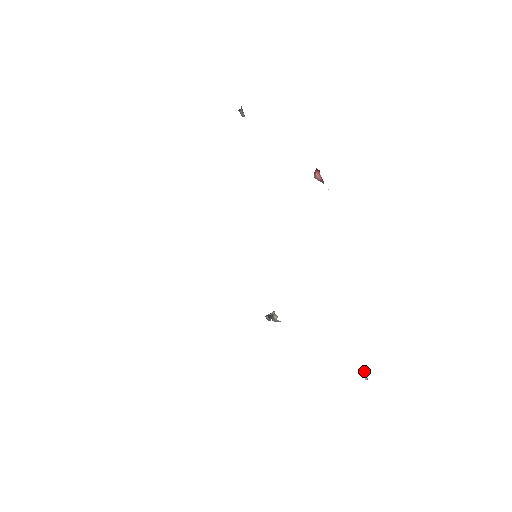
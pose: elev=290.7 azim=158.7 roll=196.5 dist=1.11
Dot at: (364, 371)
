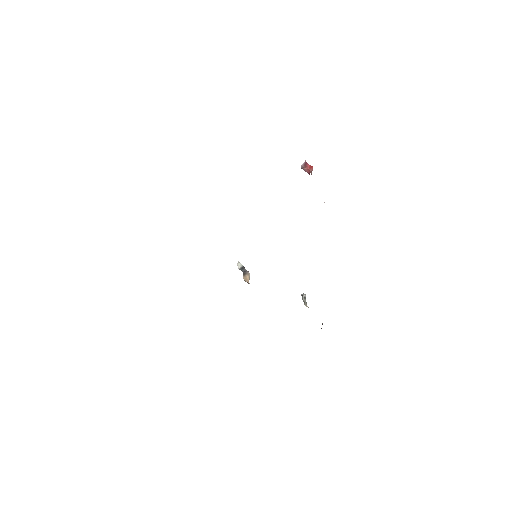
Dot at: (306, 302)
